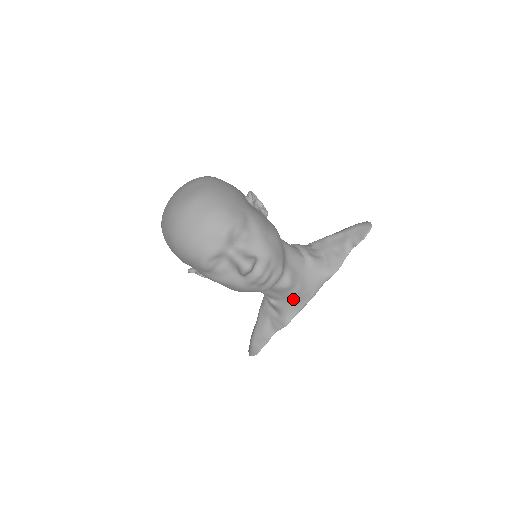
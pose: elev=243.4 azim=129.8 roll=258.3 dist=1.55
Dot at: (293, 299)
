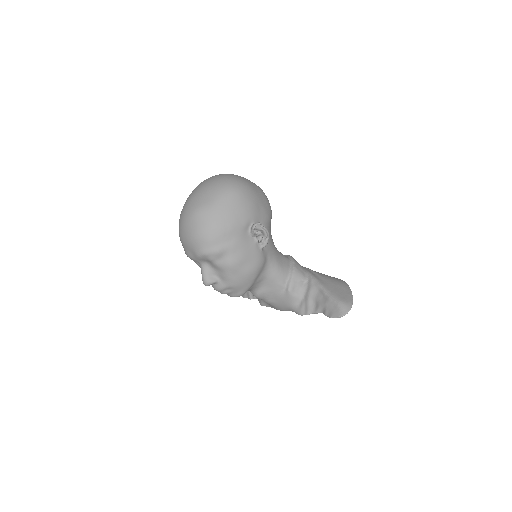
Dot at: occluded
